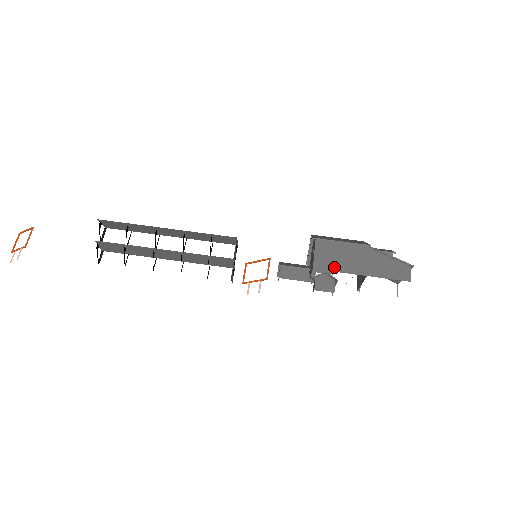
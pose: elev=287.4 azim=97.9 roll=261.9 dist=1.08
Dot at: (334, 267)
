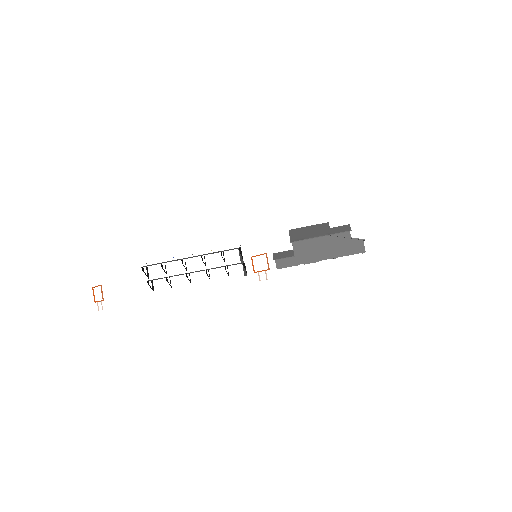
Dot at: (310, 259)
